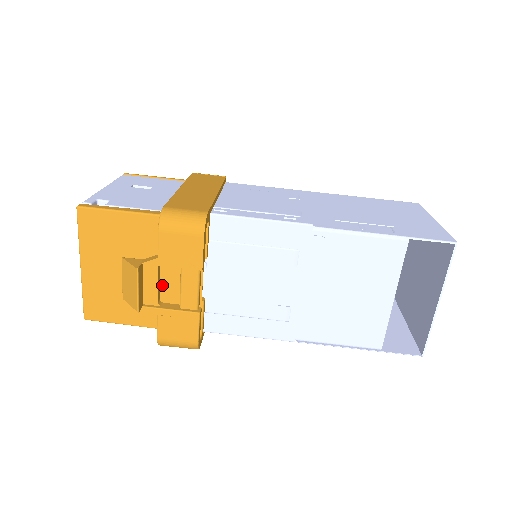
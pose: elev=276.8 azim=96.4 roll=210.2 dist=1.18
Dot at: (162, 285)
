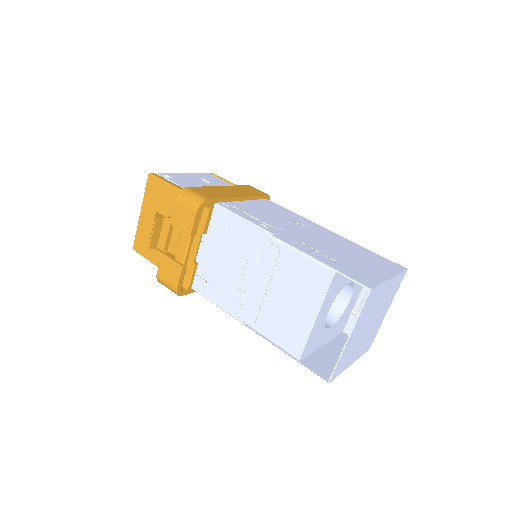
Dot at: (176, 242)
